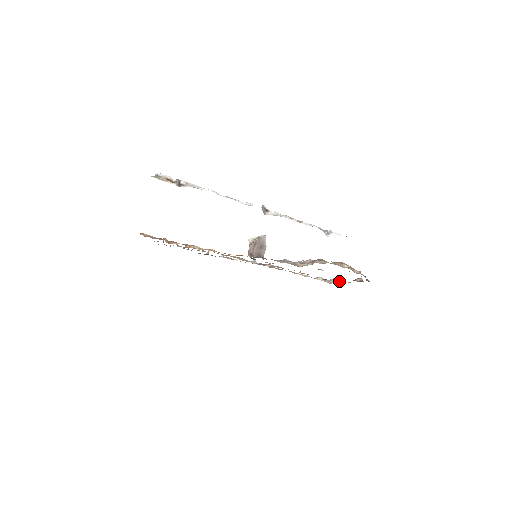
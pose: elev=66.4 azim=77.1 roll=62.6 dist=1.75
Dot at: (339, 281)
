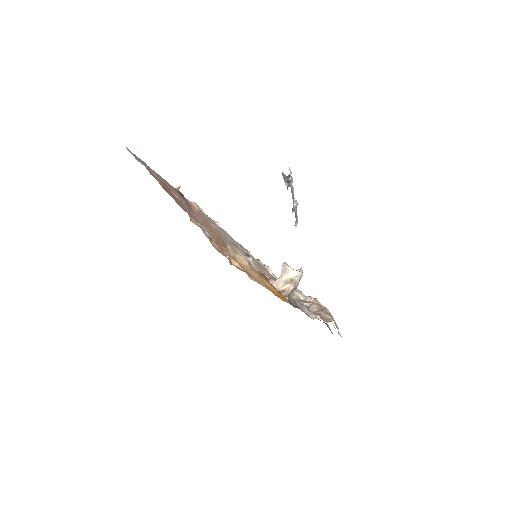
Dot at: (276, 277)
